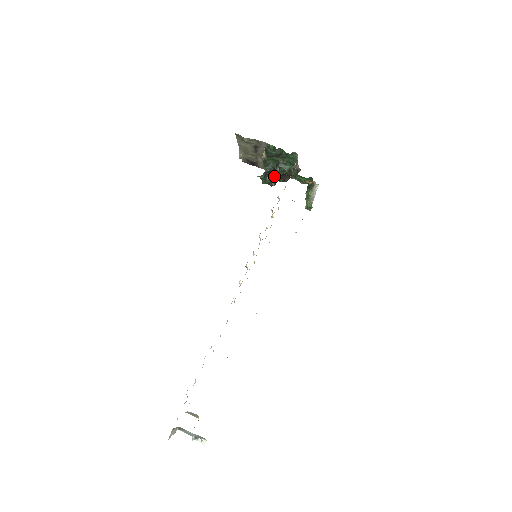
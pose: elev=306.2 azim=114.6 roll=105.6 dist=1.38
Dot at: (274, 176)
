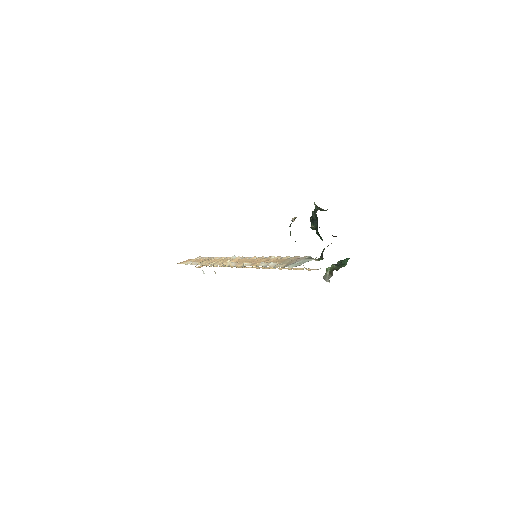
Dot at: (314, 227)
